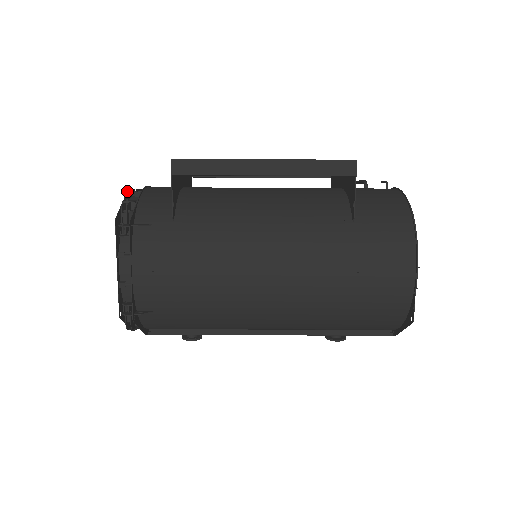
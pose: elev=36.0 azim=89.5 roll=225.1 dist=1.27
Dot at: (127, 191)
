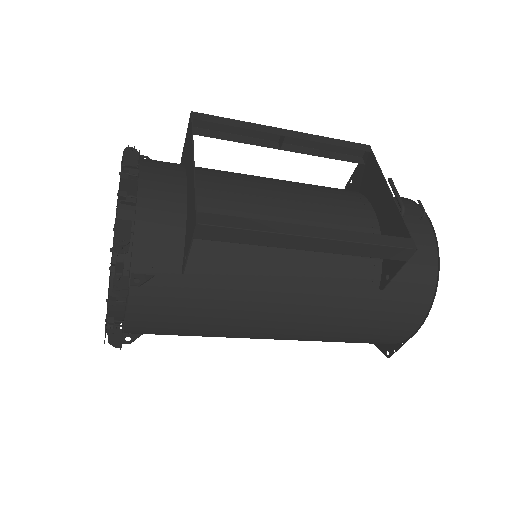
Dot at: (116, 209)
